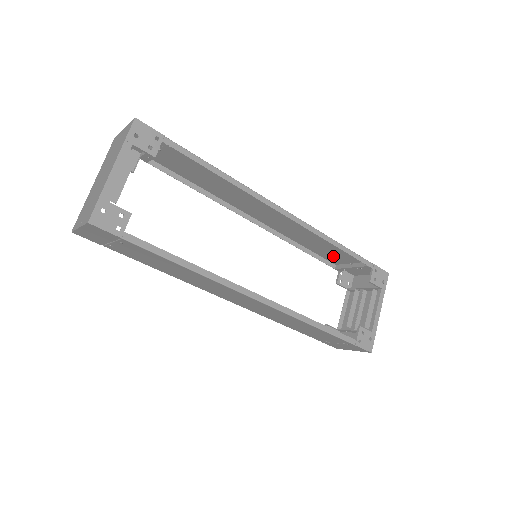
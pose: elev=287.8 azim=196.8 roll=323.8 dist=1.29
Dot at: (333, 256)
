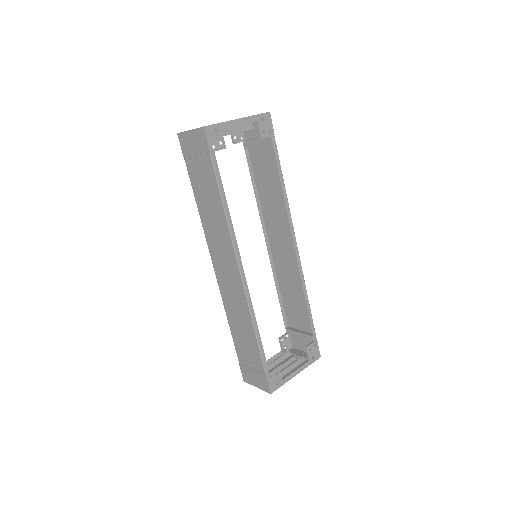
Dot at: (294, 315)
